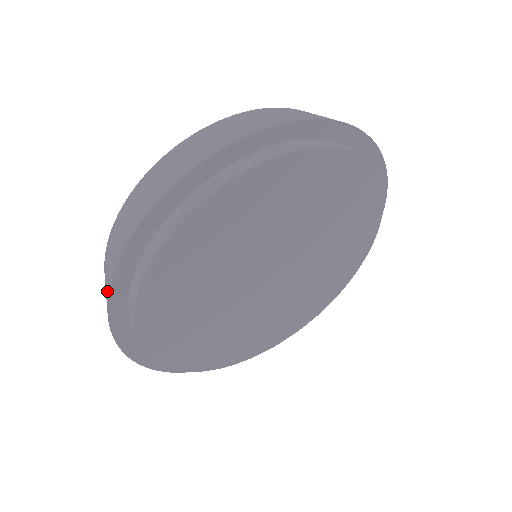
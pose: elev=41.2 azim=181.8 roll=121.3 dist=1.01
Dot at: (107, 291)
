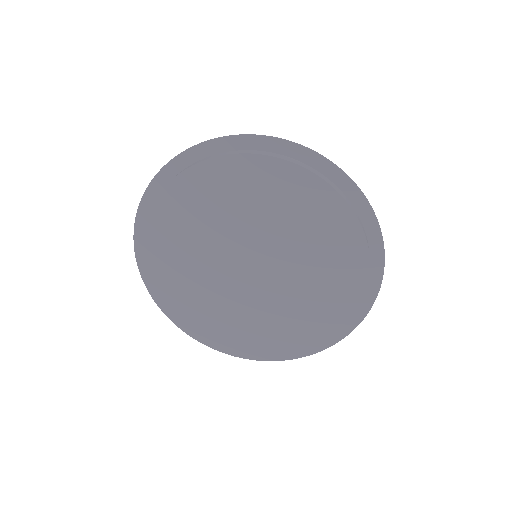
Dot at: occluded
